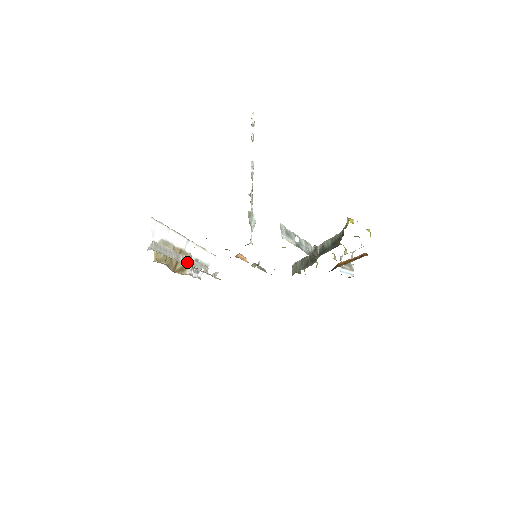
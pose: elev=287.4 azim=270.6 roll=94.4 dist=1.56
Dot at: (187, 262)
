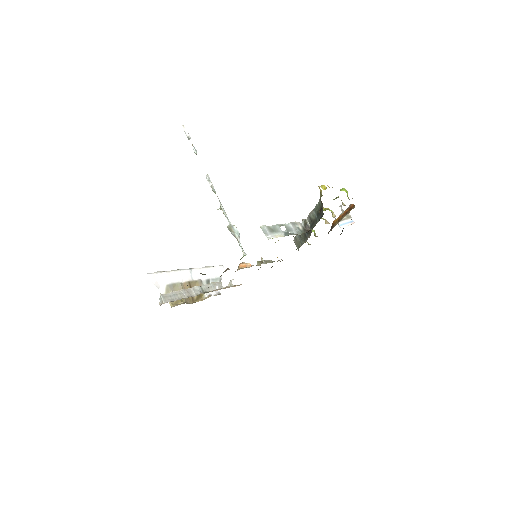
Dot at: (200, 291)
